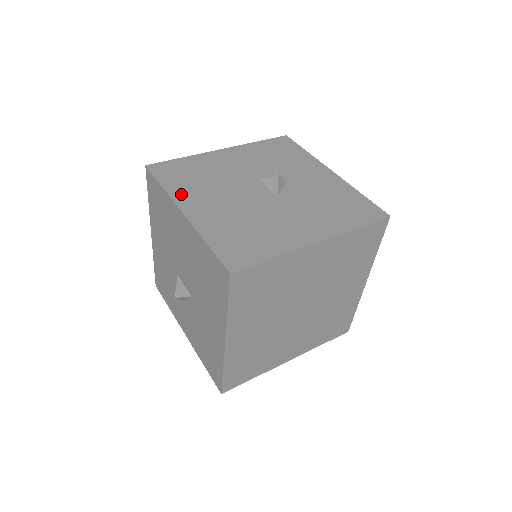
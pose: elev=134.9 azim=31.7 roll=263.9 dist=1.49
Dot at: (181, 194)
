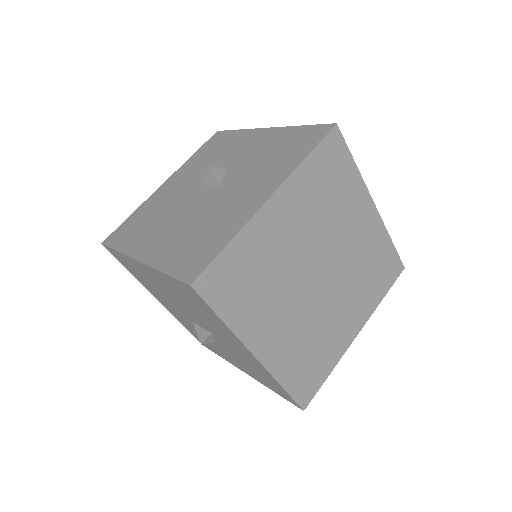
Dot at: (134, 246)
